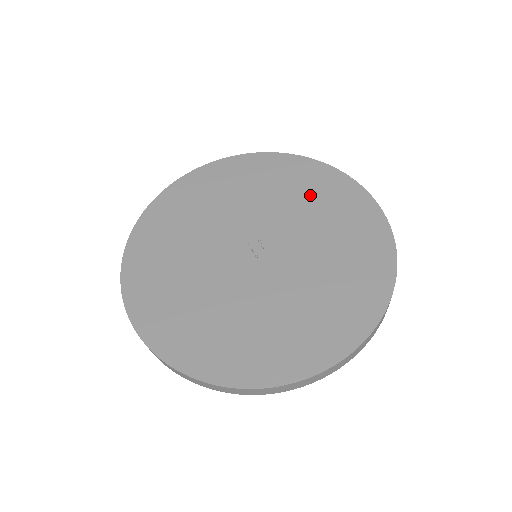
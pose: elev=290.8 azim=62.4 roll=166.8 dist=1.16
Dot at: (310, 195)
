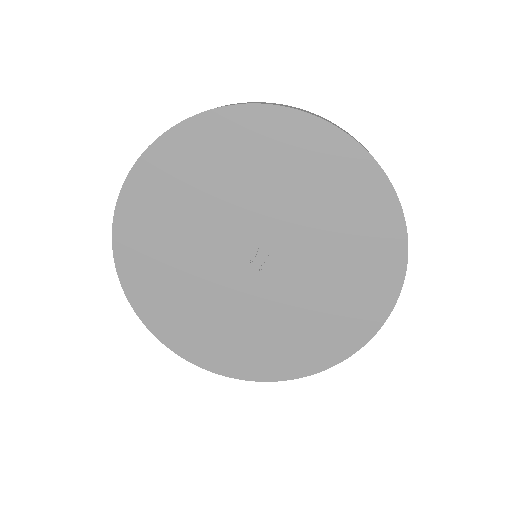
Dot at: (352, 269)
